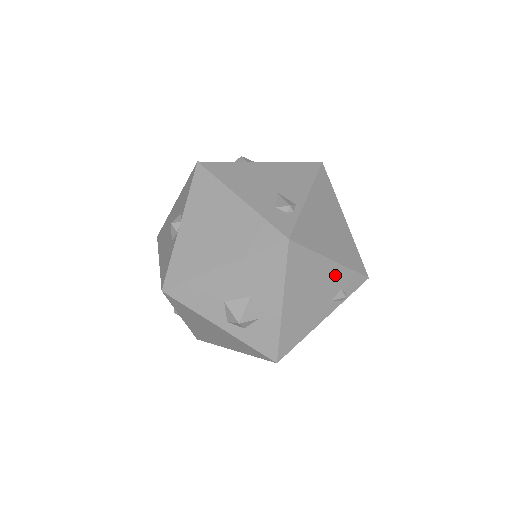
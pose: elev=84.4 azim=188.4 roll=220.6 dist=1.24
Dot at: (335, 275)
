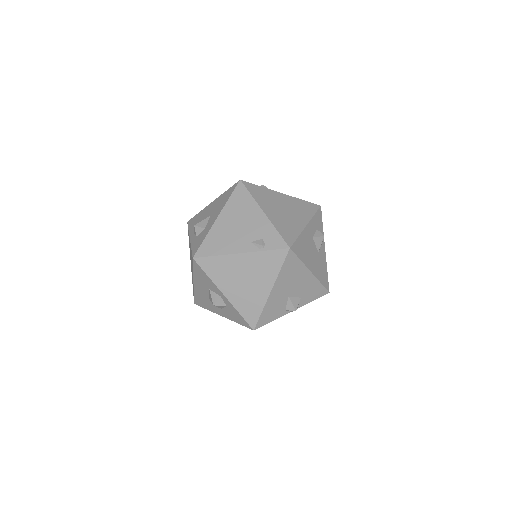
Dot at: (262, 224)
